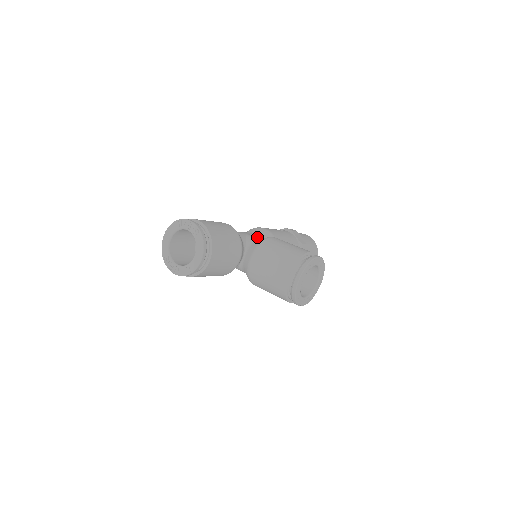
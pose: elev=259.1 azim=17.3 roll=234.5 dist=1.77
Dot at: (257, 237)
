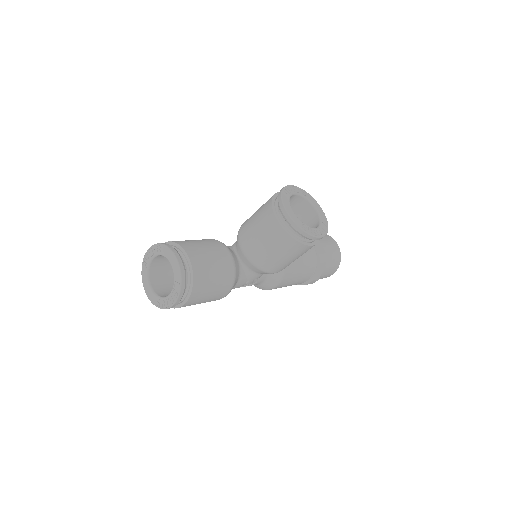
Dot at: occluded
